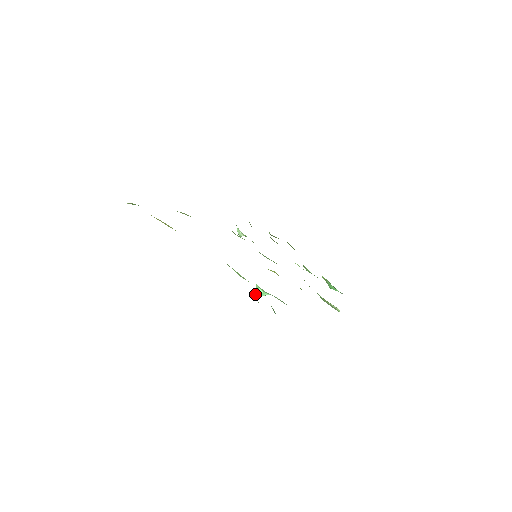
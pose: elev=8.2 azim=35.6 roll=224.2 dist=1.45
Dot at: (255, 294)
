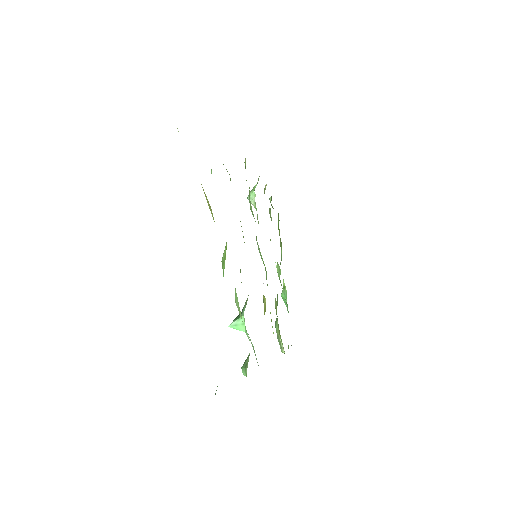
Dot at: (233, 324)
